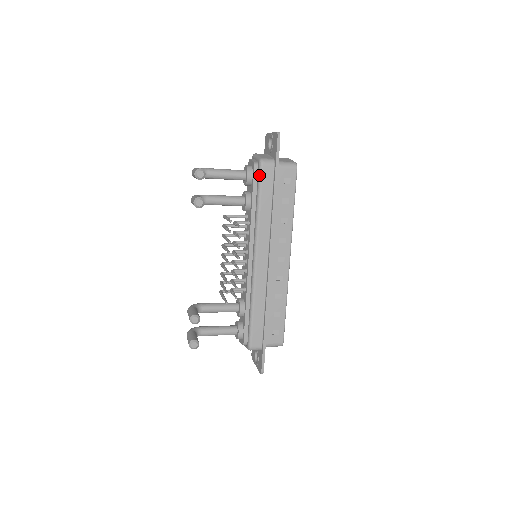
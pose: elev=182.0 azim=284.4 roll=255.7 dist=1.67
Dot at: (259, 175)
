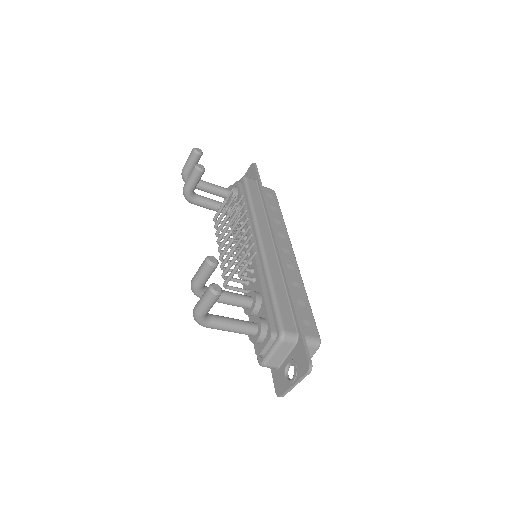
Dot at: (245, 183)
